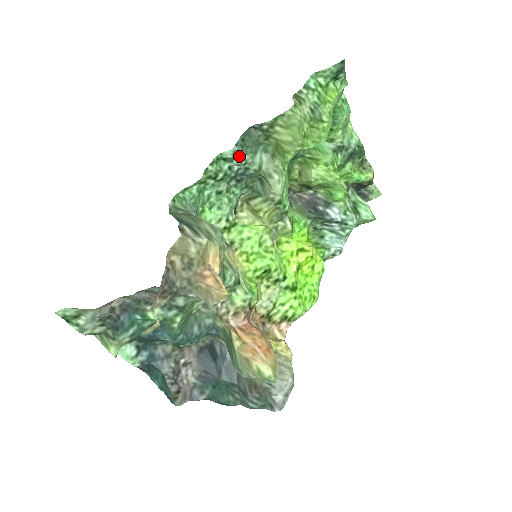
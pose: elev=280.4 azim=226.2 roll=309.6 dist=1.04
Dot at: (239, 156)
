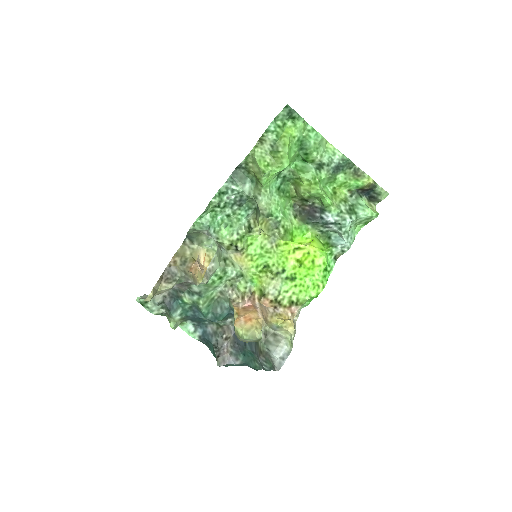
Dot at: (231, 189)
